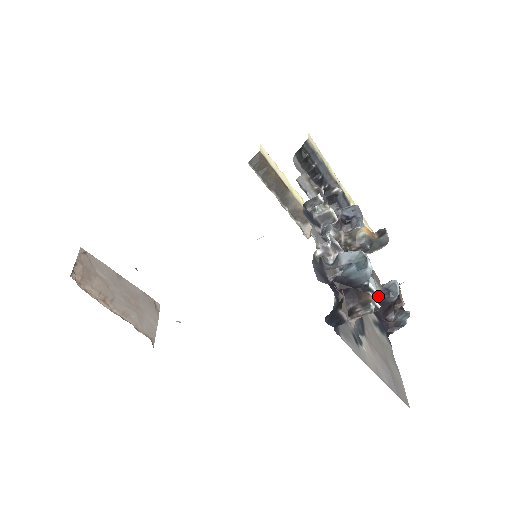
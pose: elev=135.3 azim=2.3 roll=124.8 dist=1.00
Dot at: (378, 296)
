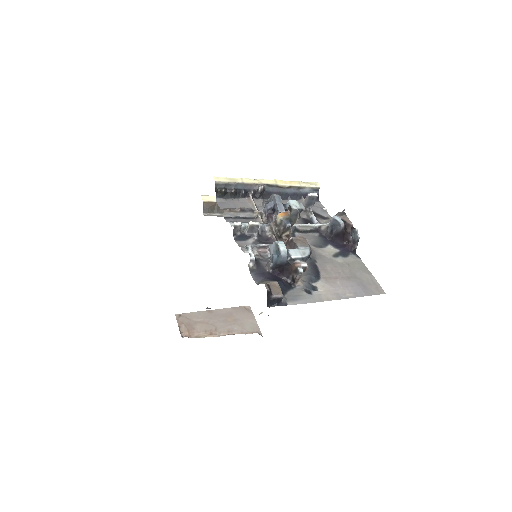
Dot at: (305, 257)
